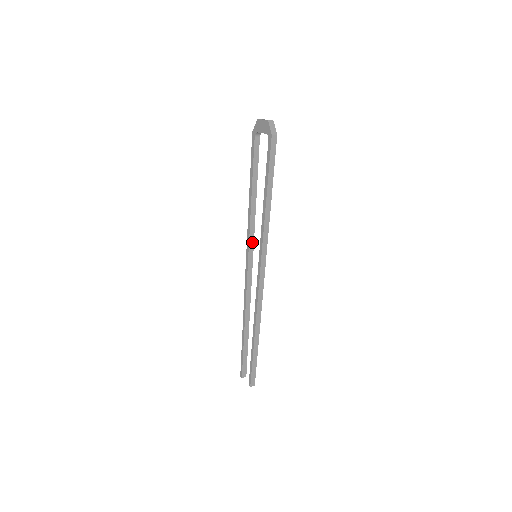
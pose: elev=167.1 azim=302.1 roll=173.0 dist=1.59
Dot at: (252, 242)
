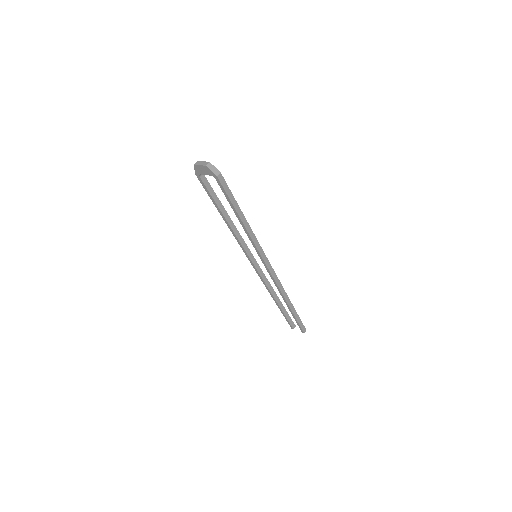
Dot at: (246, 247)
